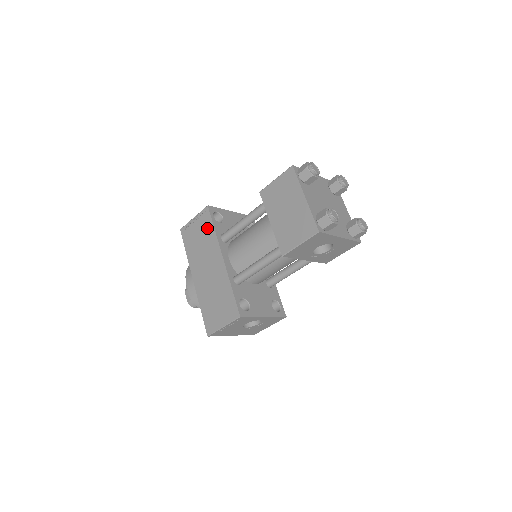
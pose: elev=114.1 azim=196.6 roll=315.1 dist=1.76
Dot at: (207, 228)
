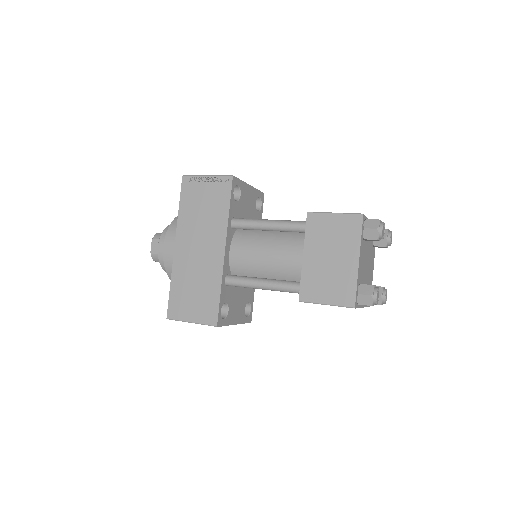
Dot at: (220, 202)
